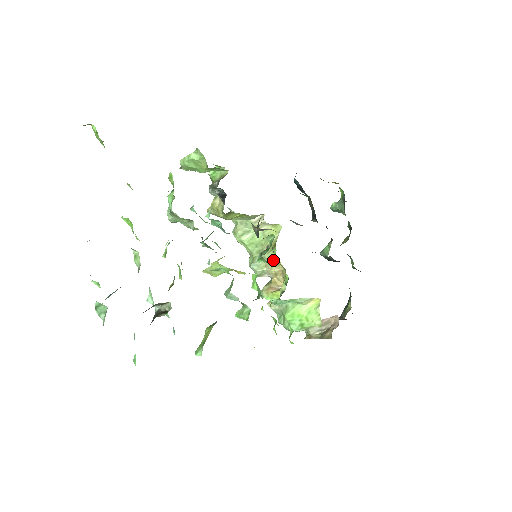
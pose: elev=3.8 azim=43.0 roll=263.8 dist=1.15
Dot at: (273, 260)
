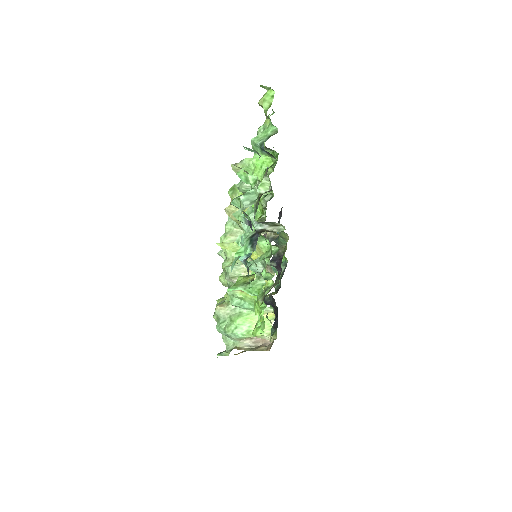
Dot at: occluded
